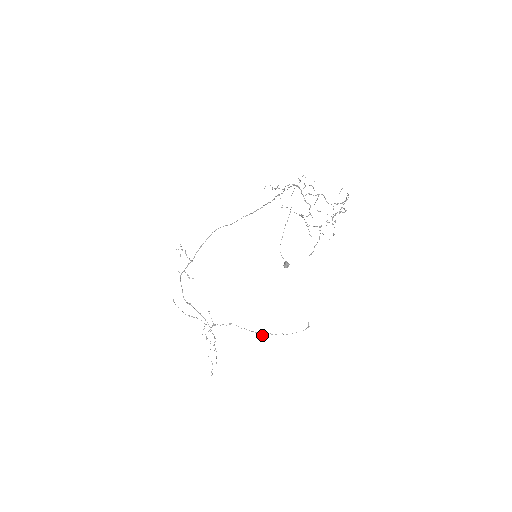
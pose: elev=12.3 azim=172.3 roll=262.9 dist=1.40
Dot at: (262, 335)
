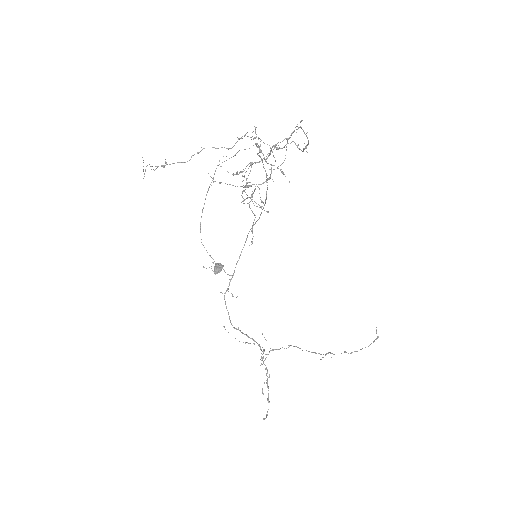
Dot at: (323, 357)
